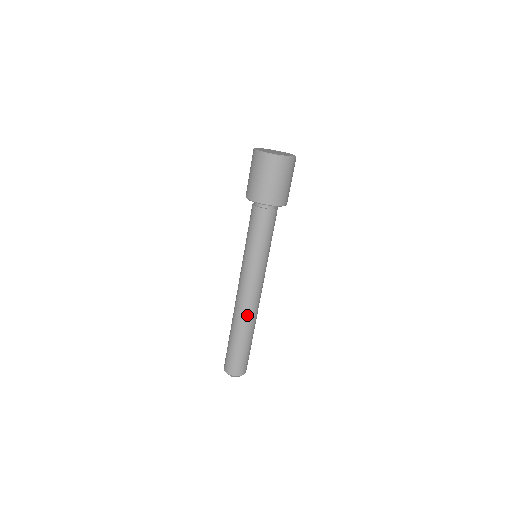
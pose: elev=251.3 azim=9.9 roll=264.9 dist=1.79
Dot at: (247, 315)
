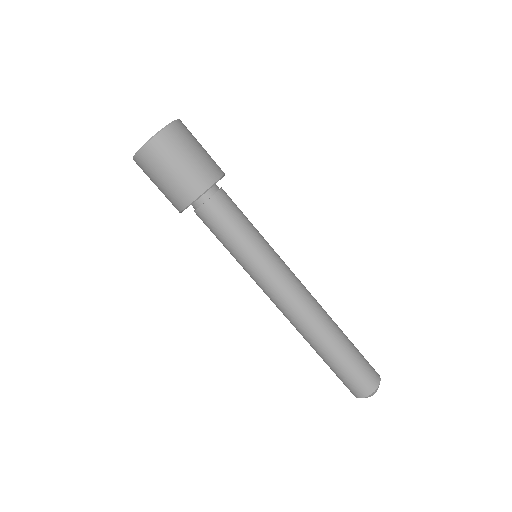
Dot at: (304, 327)
